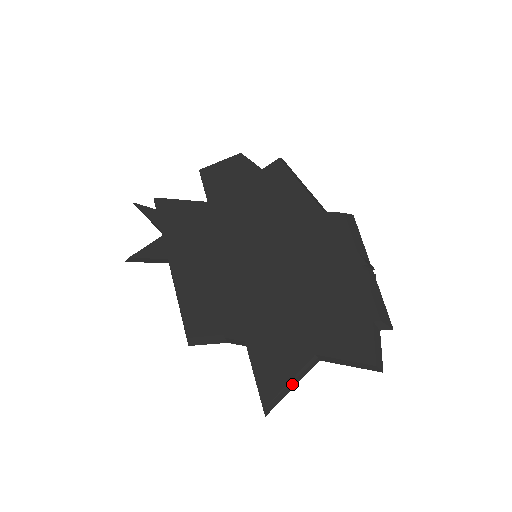
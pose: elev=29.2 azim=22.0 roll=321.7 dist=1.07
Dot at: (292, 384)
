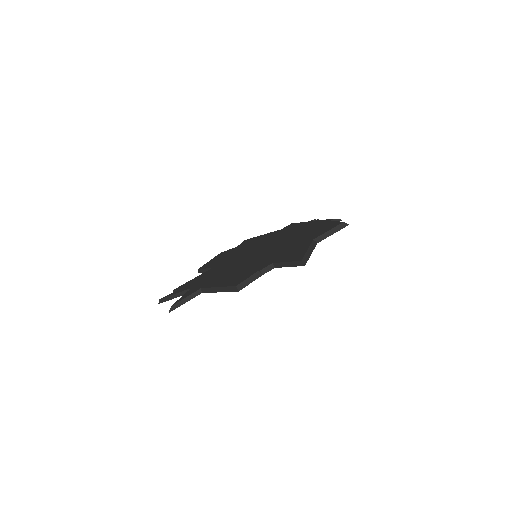
Dot at: (310, 252)
